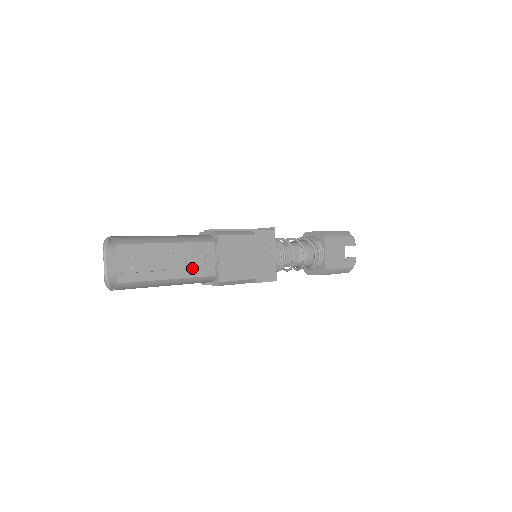
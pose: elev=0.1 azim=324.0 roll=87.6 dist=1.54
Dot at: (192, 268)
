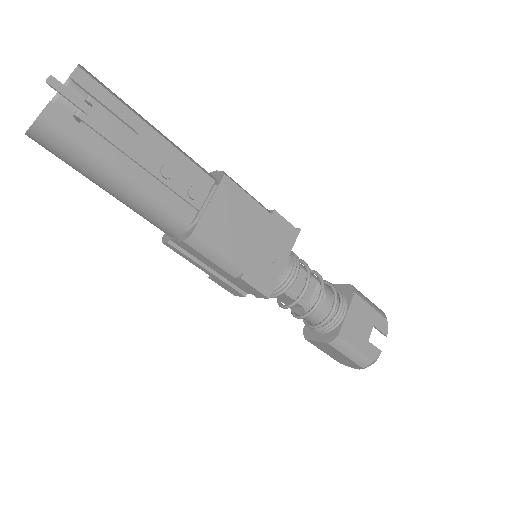
Dot at: (165, 187)
